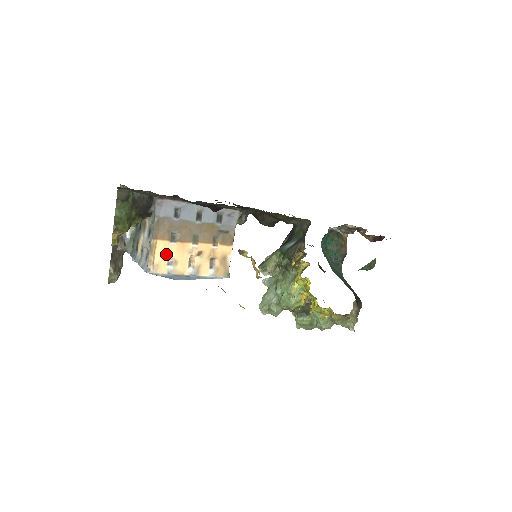
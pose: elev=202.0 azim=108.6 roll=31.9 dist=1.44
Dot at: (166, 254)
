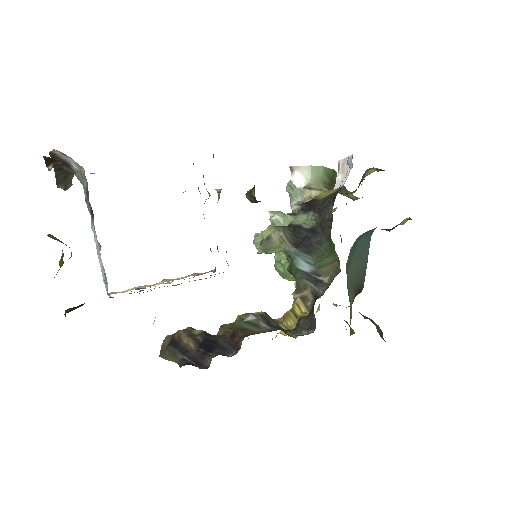
Dot at: occluded
